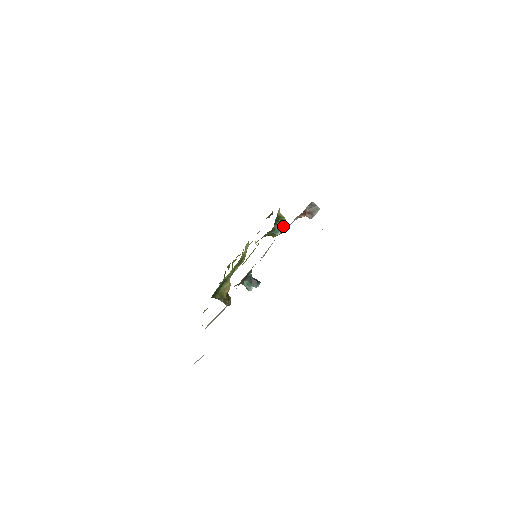
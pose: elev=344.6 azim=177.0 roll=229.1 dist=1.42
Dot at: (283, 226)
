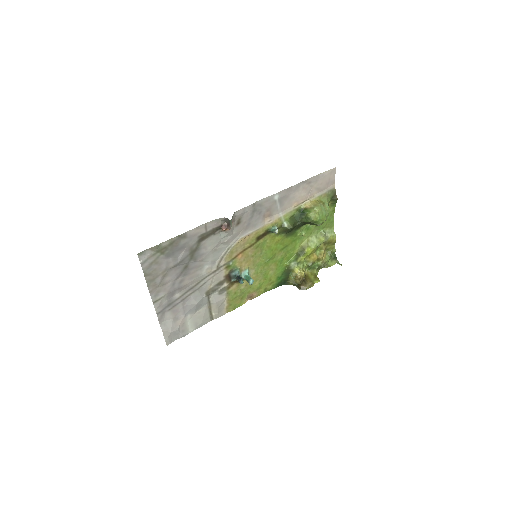
Dot at: (309, 217)
